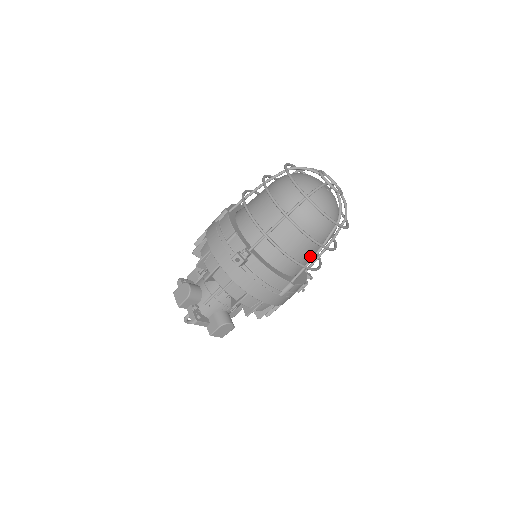
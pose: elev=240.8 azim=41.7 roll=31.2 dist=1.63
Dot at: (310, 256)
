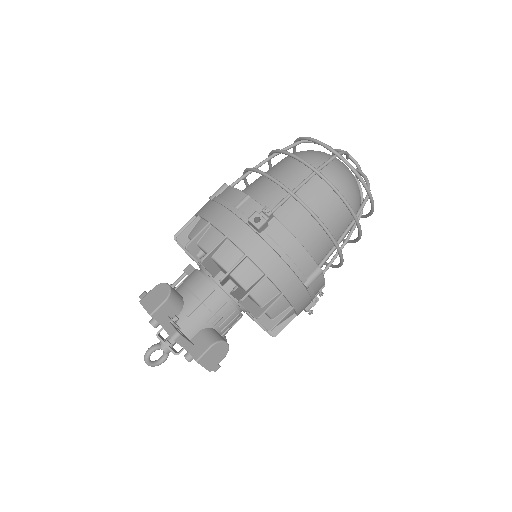
Dot at: occluded
